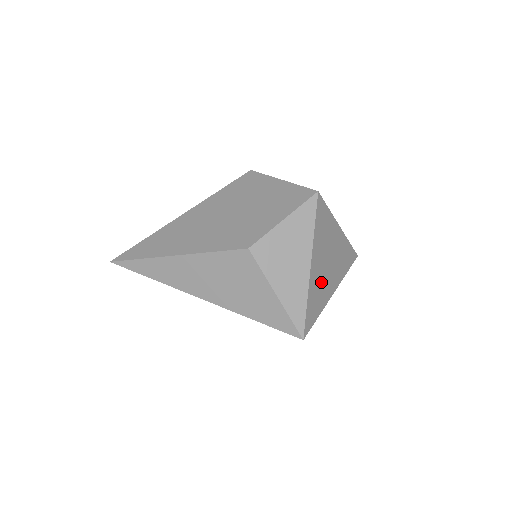
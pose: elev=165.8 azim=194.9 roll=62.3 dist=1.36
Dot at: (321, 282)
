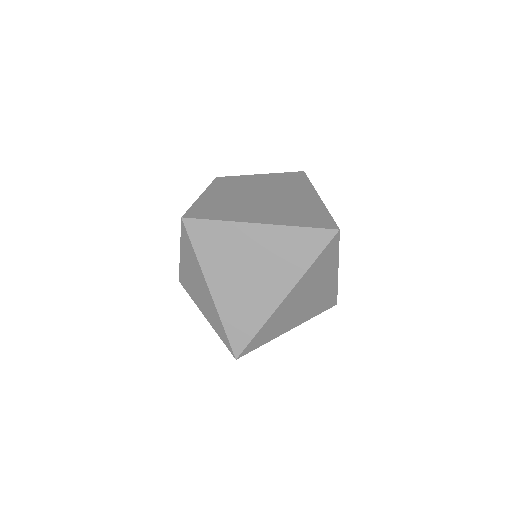
Dot at: (244, 297)
